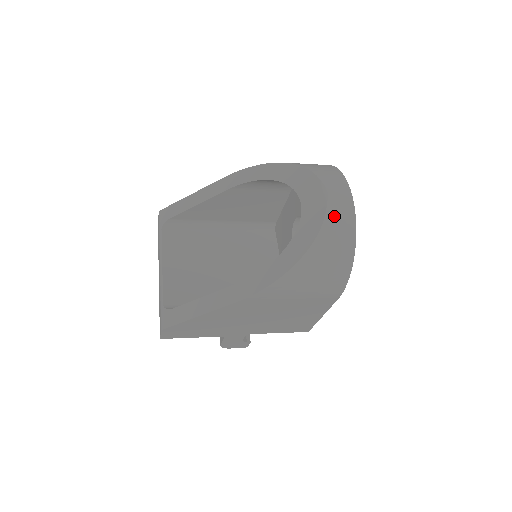
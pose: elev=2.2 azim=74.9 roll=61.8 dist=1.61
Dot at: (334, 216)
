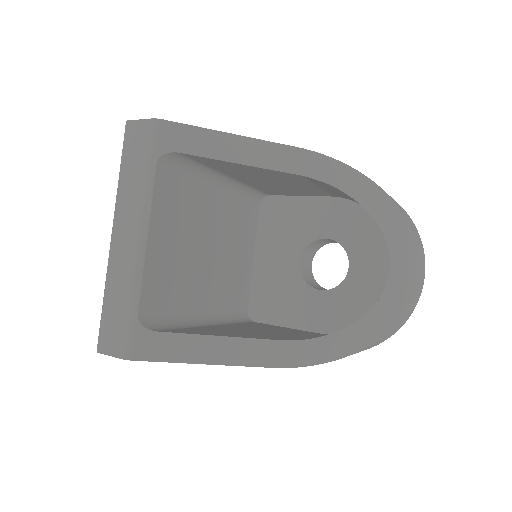
Dot at: (412, 306)
